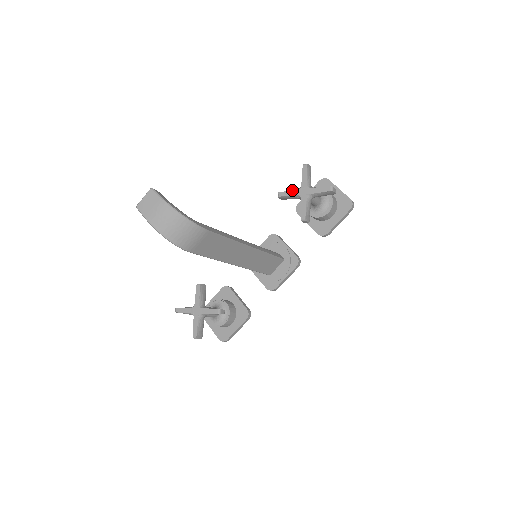
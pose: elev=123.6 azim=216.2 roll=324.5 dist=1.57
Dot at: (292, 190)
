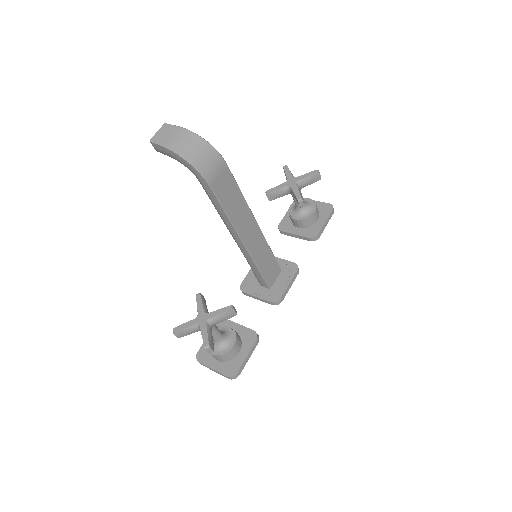
Dot at: occluded
